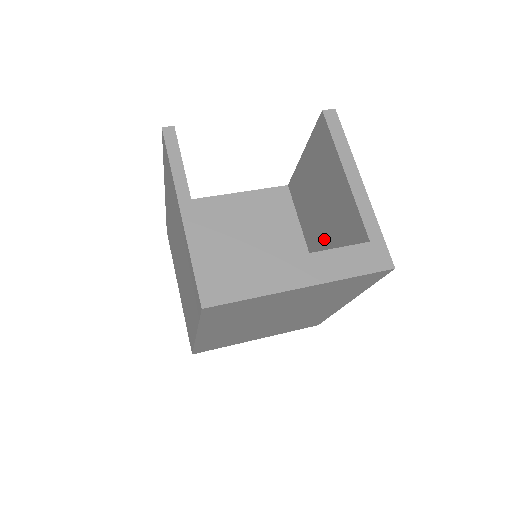
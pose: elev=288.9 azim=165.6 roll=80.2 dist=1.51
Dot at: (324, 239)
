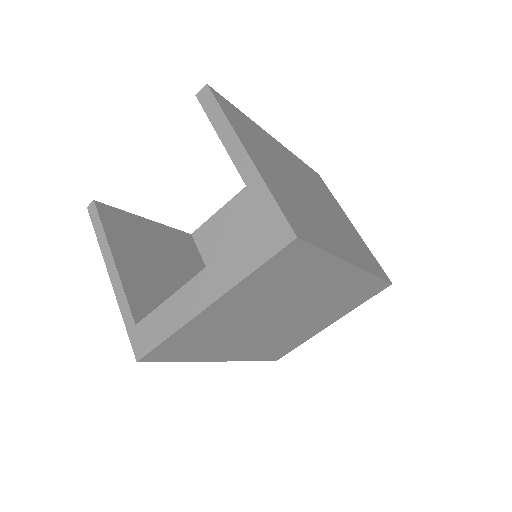
Dot at: occluded
